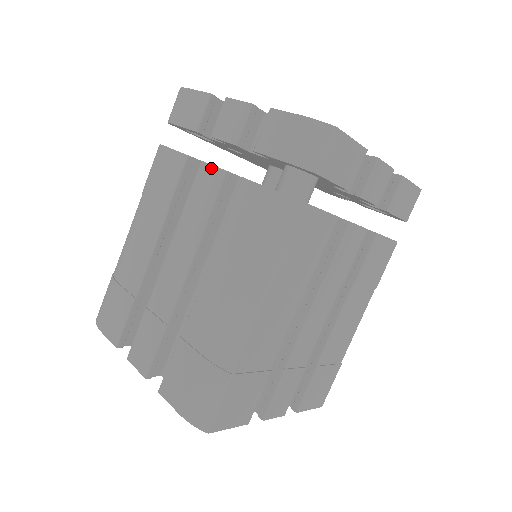
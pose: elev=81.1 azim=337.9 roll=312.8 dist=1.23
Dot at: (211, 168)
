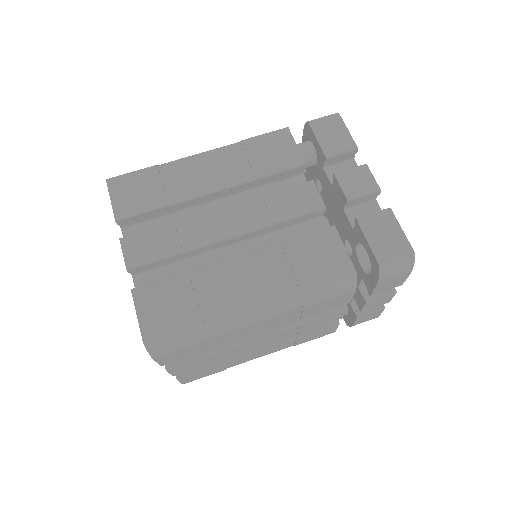
Dot at: occluded
